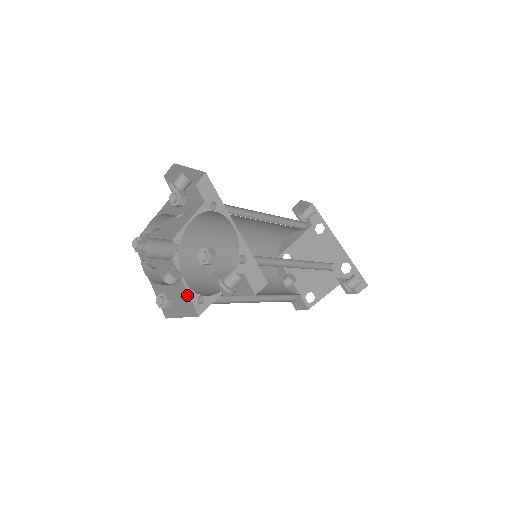
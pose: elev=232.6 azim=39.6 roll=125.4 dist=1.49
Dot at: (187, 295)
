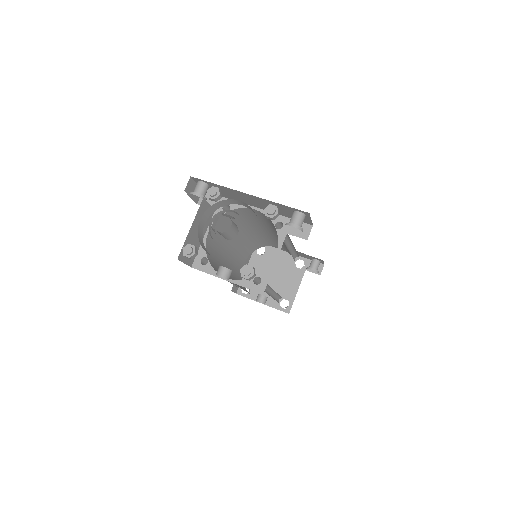
Dot at: occluded
